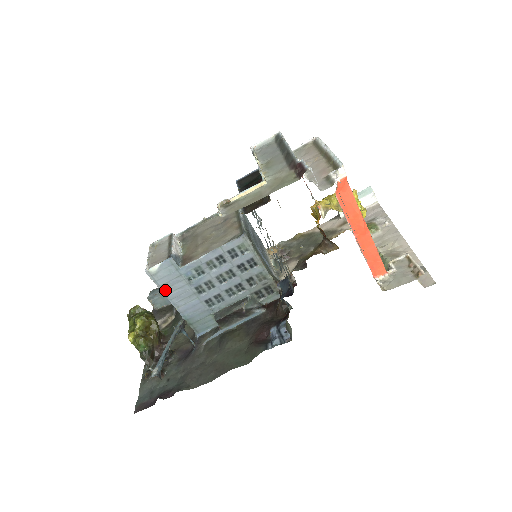
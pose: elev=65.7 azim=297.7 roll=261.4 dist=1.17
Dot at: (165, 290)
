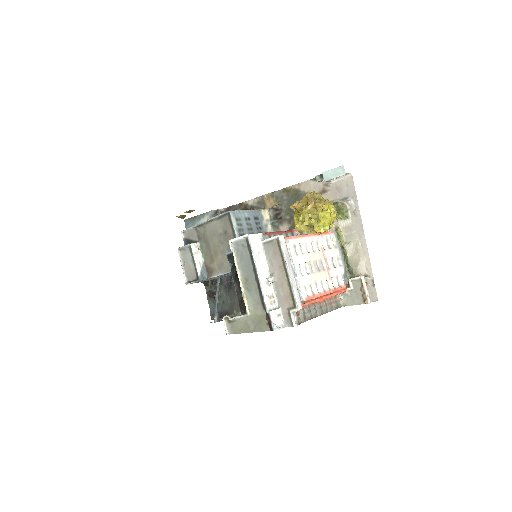
Dot at: (202, 281)
